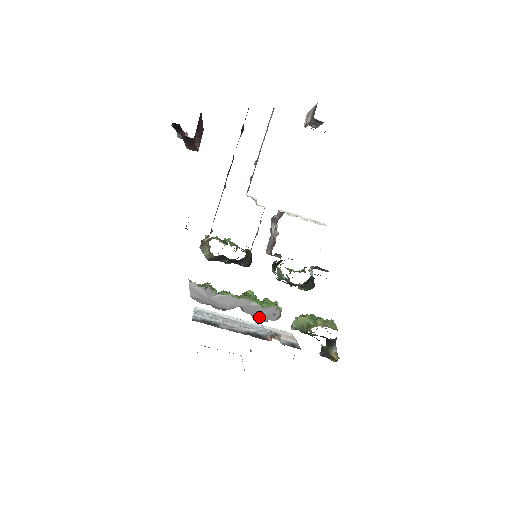
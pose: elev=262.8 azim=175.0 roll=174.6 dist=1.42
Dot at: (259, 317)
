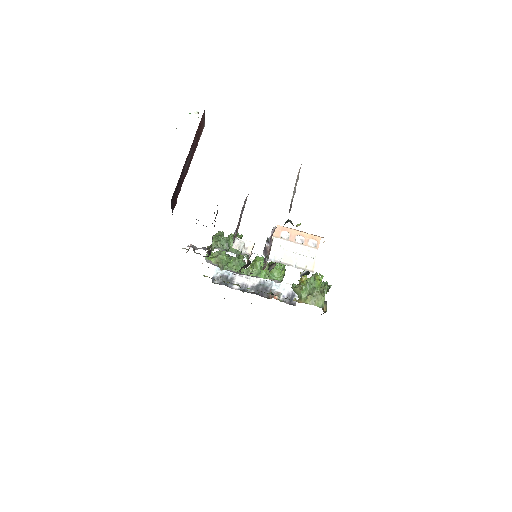
Dot at: occluded
